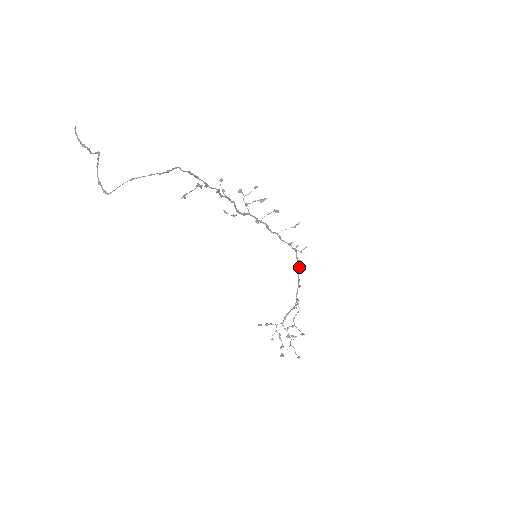
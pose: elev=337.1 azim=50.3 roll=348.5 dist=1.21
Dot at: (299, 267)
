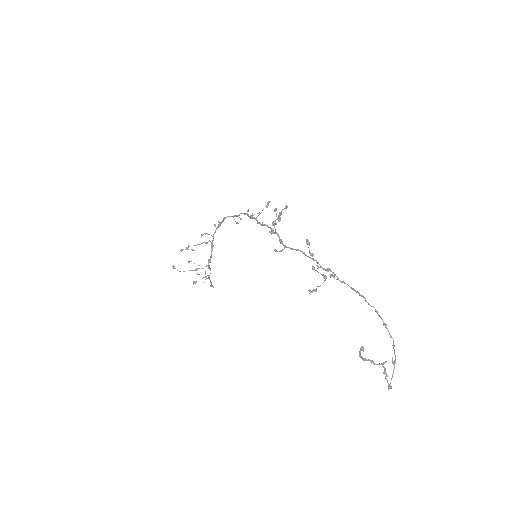
Dot at: occluded
